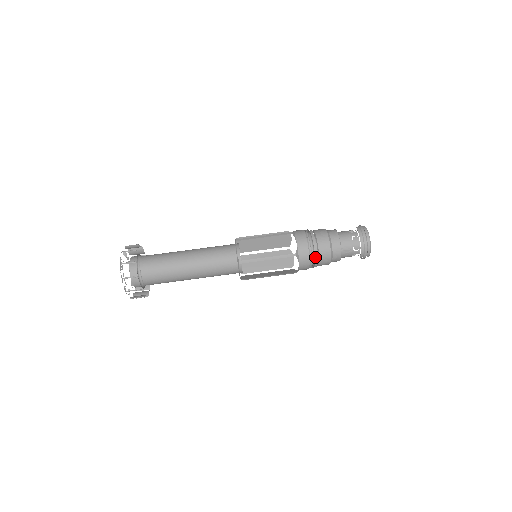
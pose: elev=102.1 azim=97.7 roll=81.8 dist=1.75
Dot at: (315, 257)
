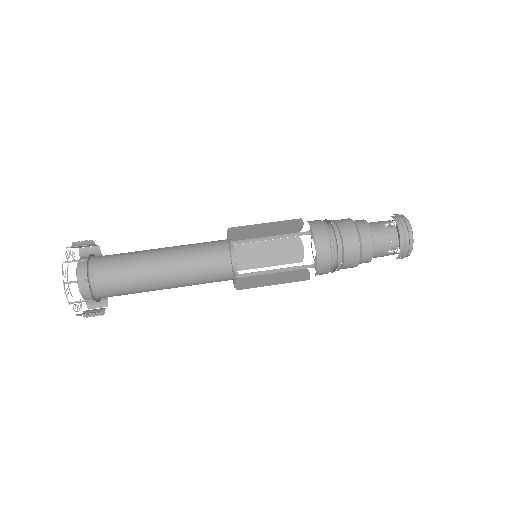
Dot at: (338, 265)
